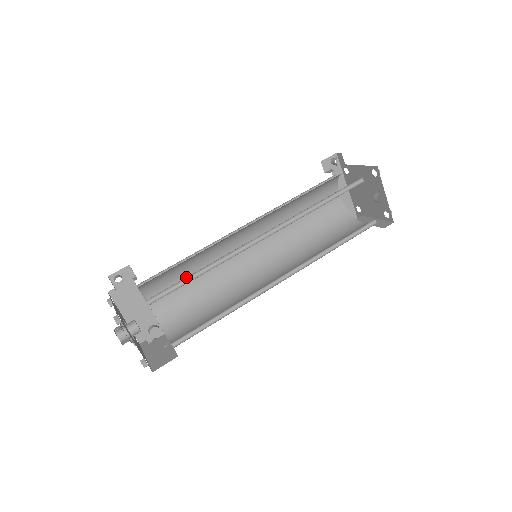
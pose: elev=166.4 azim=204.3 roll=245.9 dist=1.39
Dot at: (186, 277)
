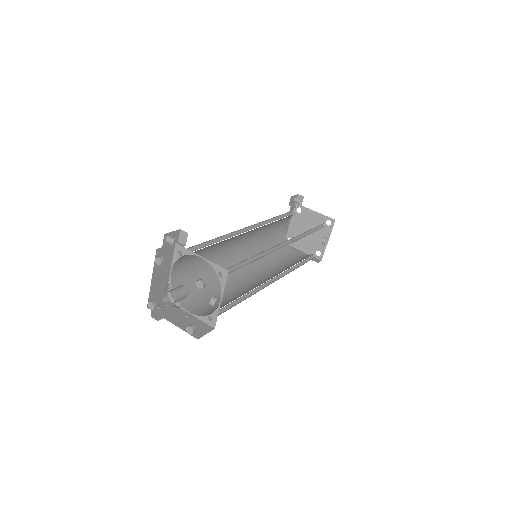
Dot at: (243, 261)
